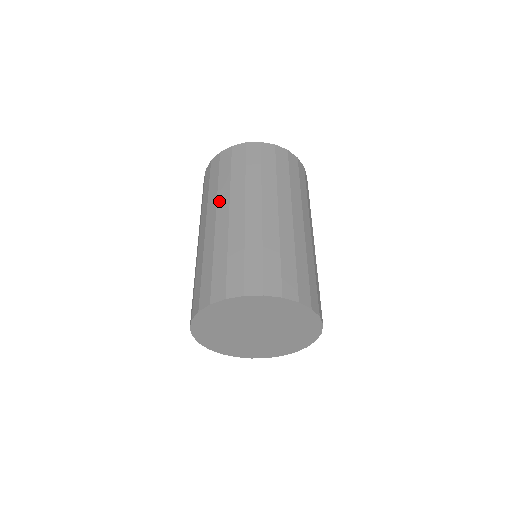
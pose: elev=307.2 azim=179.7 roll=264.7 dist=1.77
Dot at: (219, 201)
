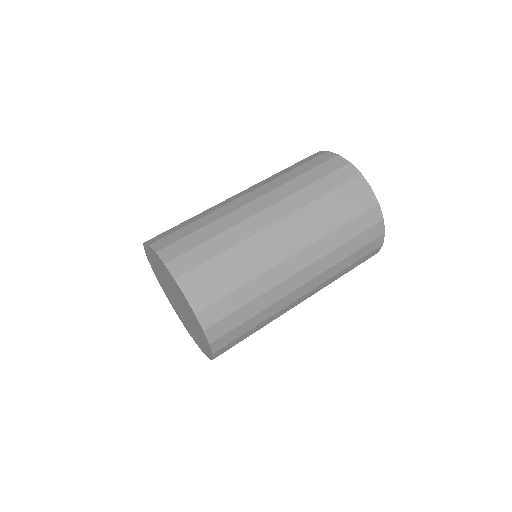
Dot at: (266, 185)
